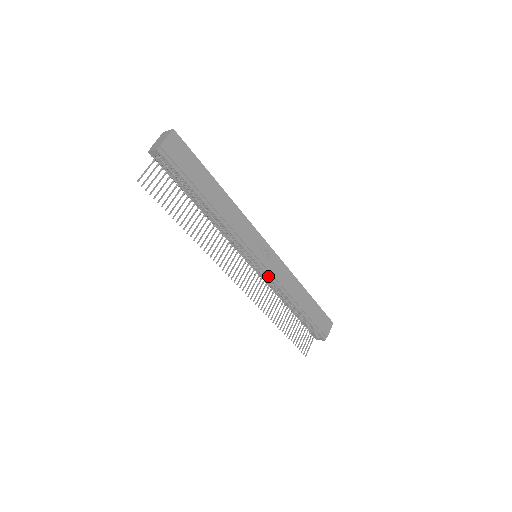
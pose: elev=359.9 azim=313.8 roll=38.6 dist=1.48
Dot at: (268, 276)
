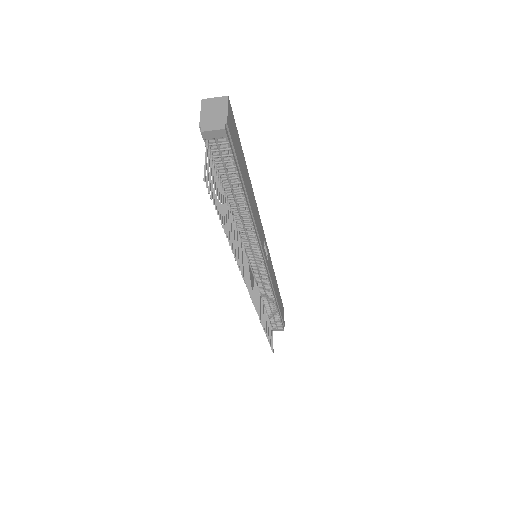
Dot at: (268, 277)
